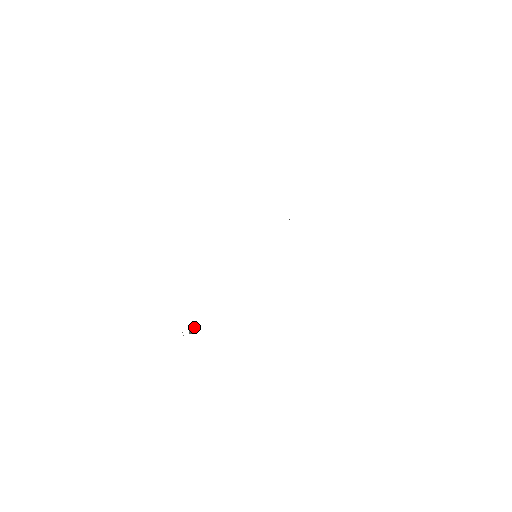
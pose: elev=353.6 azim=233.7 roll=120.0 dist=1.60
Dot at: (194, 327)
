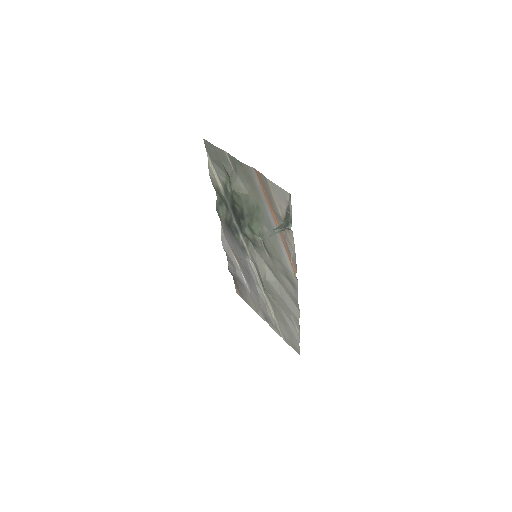
Dot at: (283, 224)
